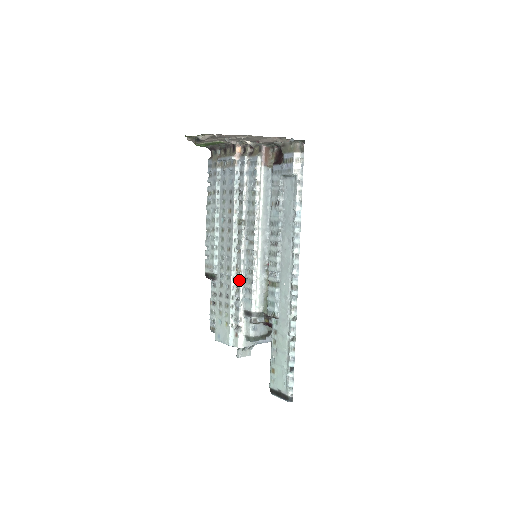
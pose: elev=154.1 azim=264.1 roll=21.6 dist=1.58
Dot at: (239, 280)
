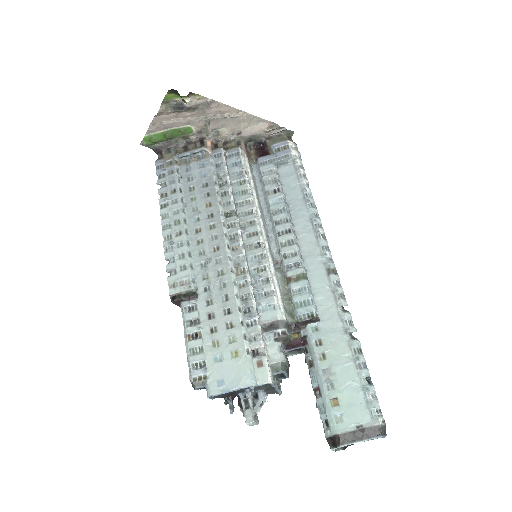
Dot at: (245, 283)
